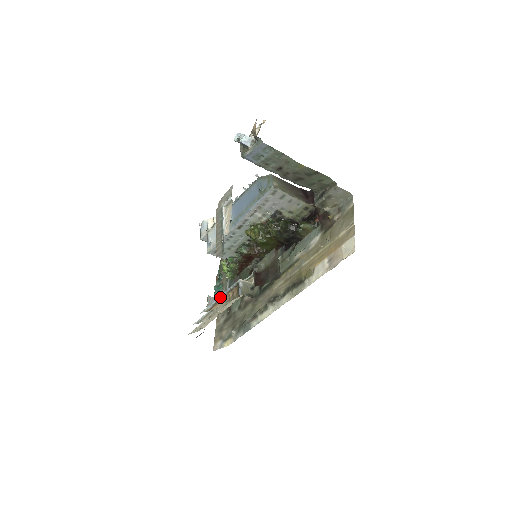
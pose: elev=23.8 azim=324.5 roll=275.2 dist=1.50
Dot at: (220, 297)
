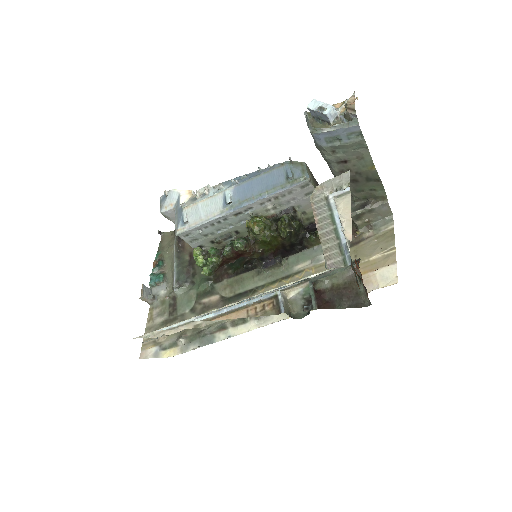
Dot at: (237, 307)
